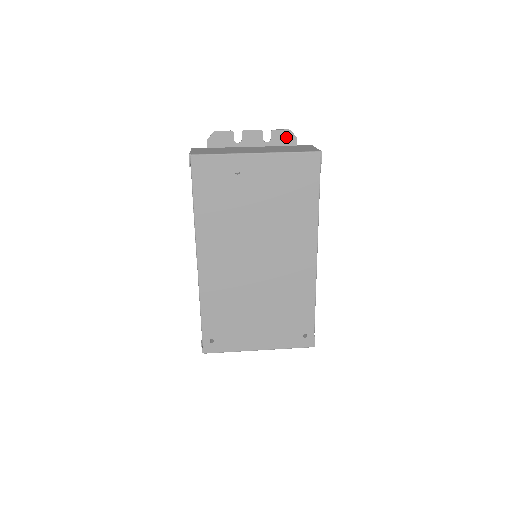
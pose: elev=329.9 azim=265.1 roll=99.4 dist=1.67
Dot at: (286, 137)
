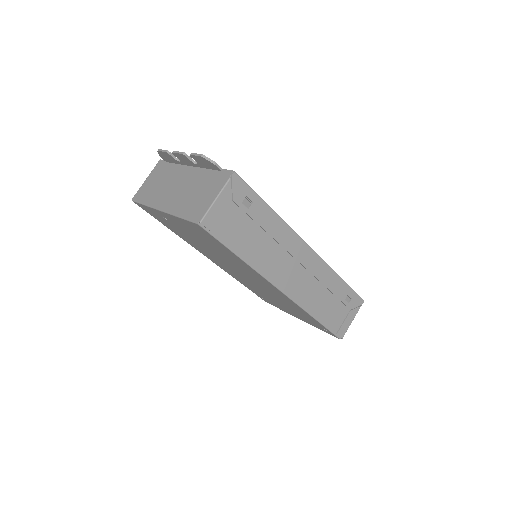
Dot at: (205, 162)
